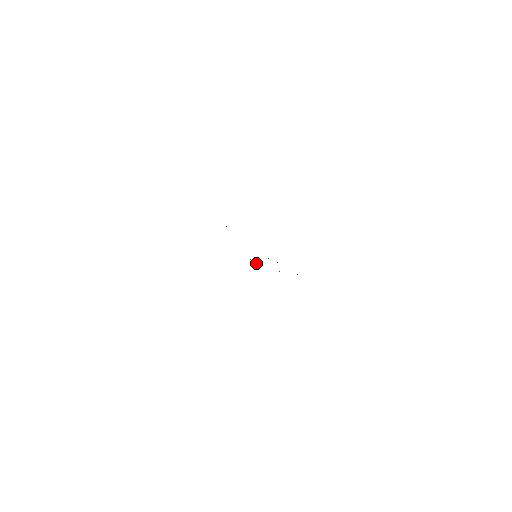
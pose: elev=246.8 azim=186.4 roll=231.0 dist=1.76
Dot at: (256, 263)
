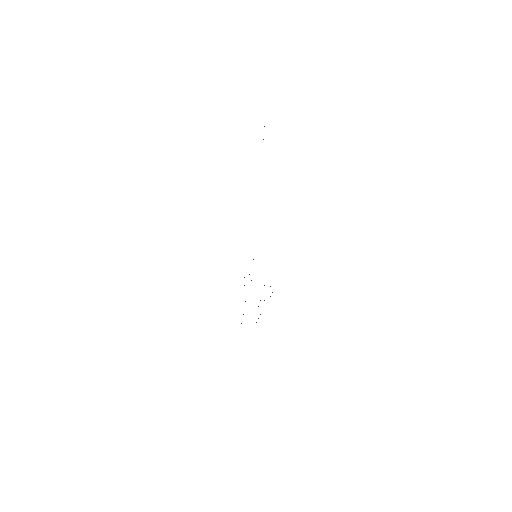
Dot at: occluded
